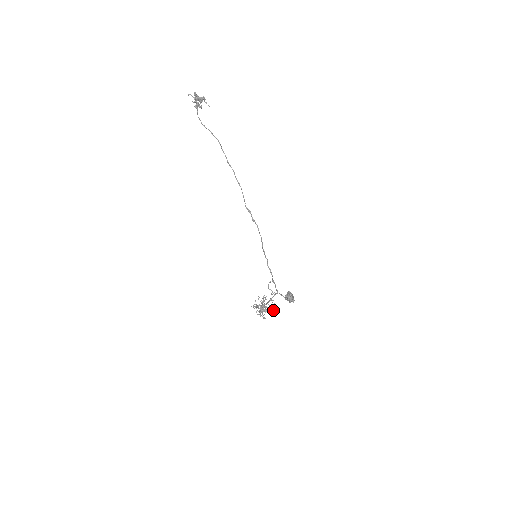
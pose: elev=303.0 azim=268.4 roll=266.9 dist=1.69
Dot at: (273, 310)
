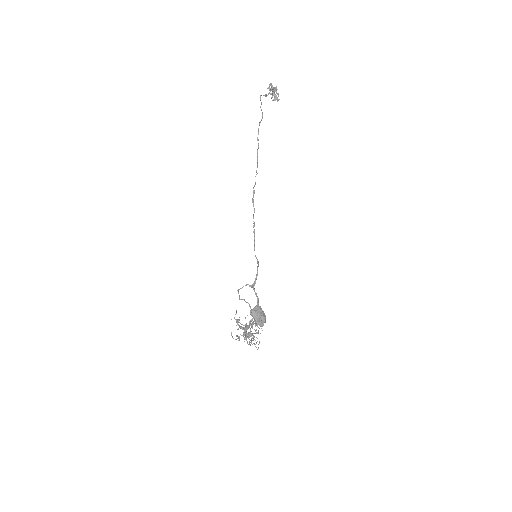
Dot at: (253, 338)
